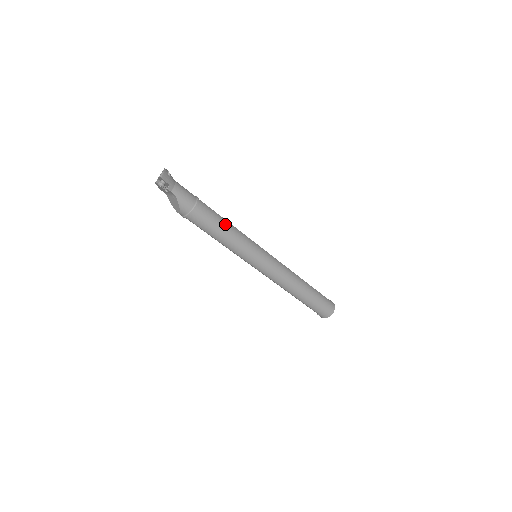
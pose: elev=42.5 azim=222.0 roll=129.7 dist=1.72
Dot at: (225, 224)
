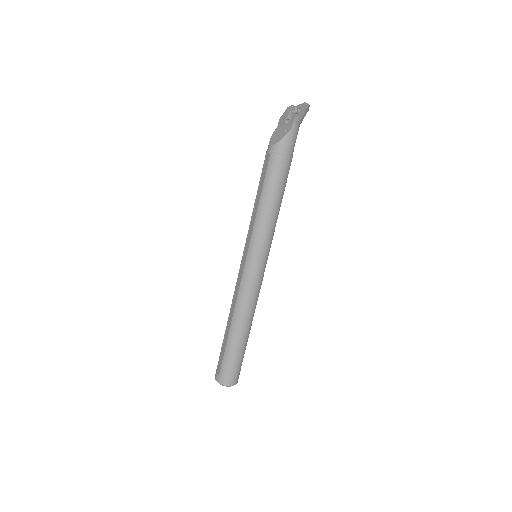
Dot at: (281, 199)
